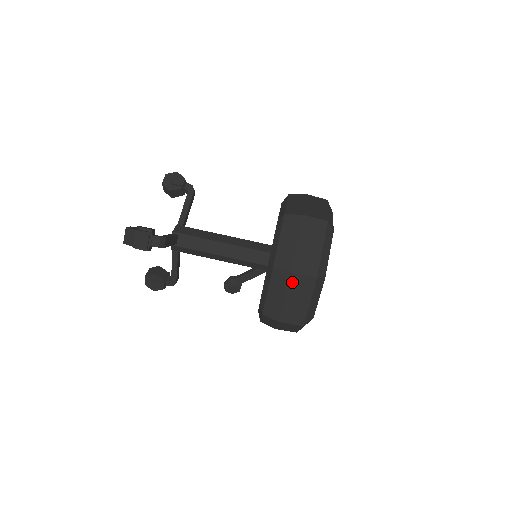
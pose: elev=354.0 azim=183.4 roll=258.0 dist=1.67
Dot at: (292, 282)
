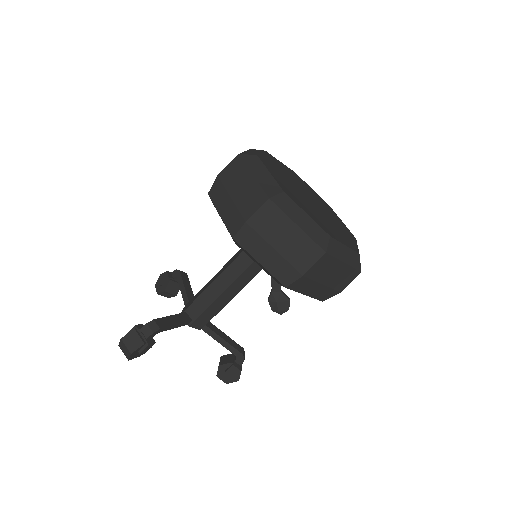
Dot at: (258, 229)
